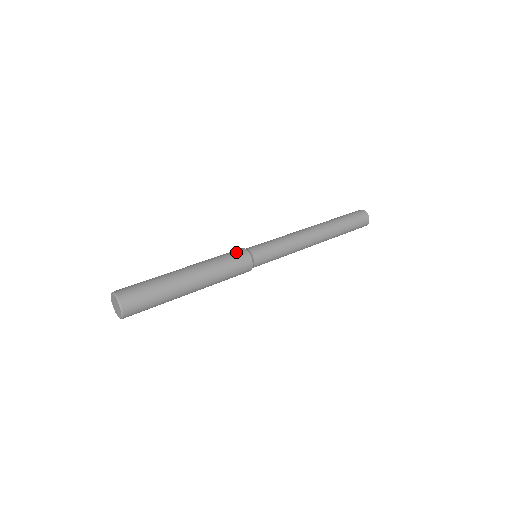
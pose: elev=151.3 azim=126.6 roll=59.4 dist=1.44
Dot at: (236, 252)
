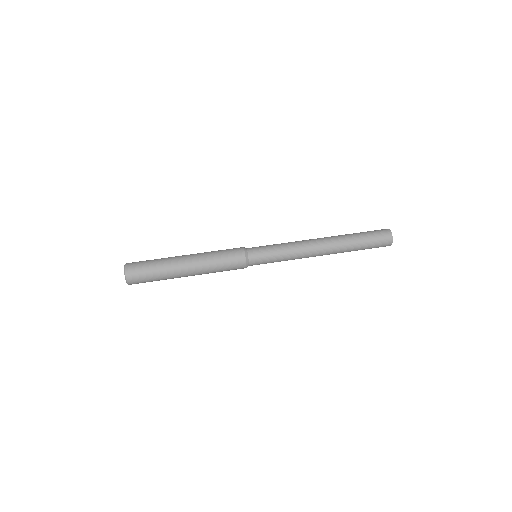
Dot at: (234, 249)
